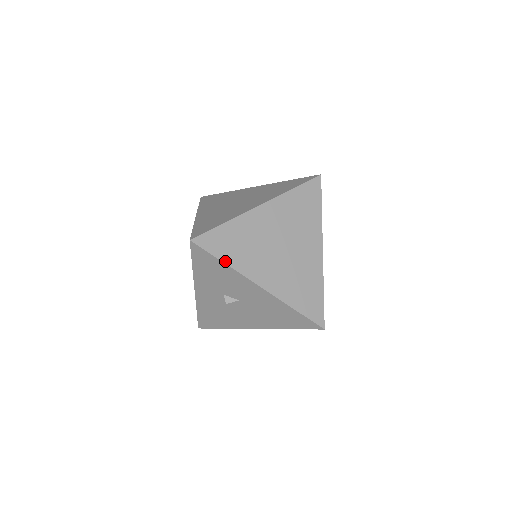
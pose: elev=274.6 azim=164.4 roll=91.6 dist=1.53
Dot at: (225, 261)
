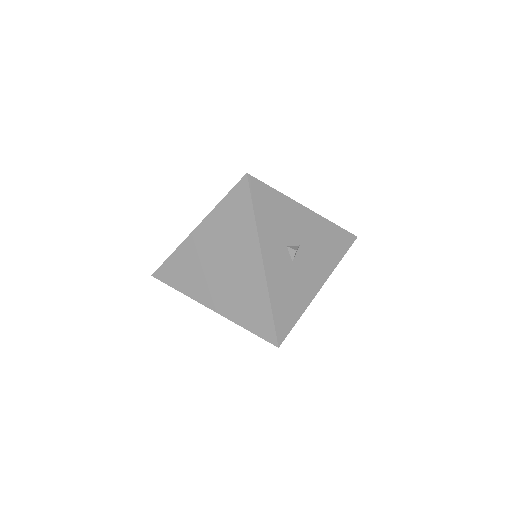
Dot at: (276, 190)
